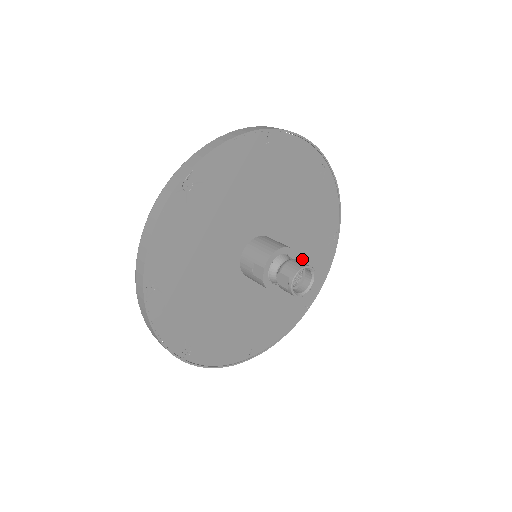
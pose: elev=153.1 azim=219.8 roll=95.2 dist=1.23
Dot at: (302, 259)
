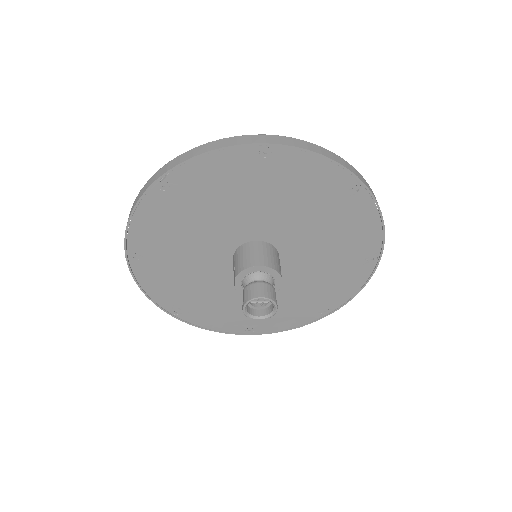
Dot at: (320, 271)
